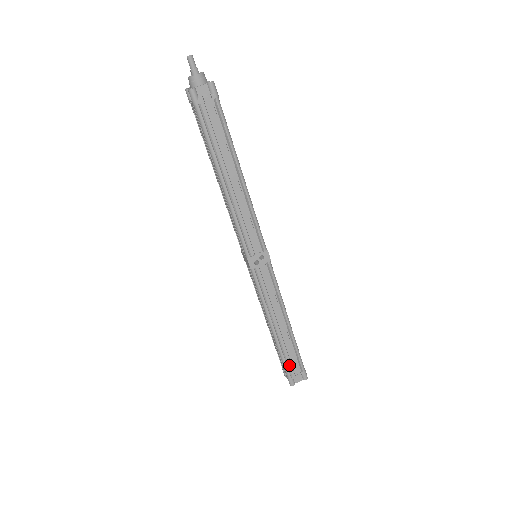
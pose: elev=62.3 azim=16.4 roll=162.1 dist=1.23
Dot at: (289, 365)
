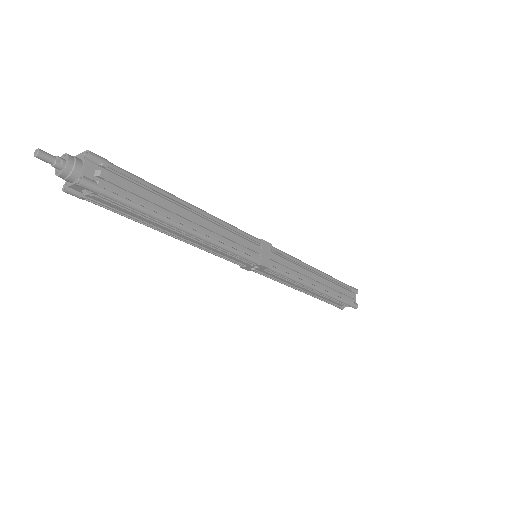
Dot at: (331, 303)
